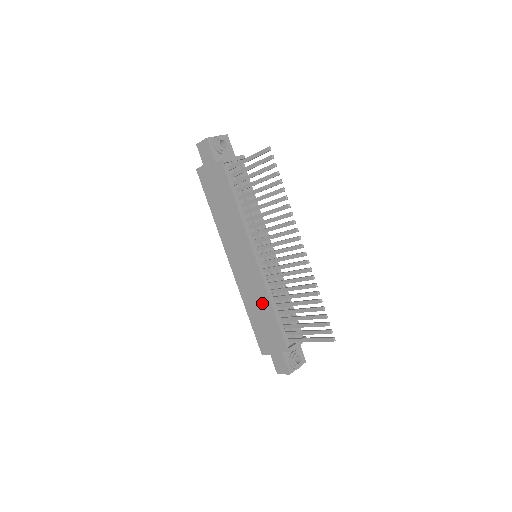
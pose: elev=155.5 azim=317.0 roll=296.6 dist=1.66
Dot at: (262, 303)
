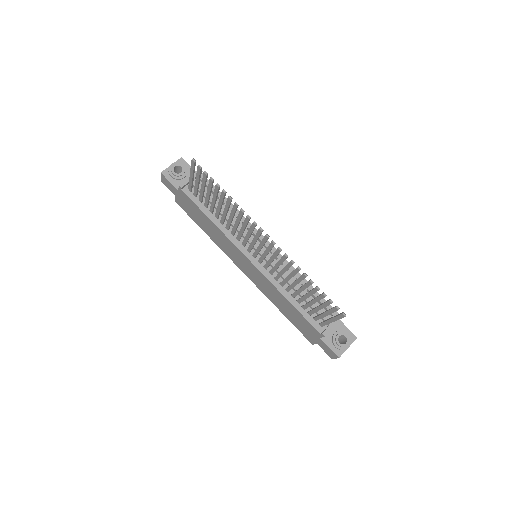
Dot at: (280, 299)
